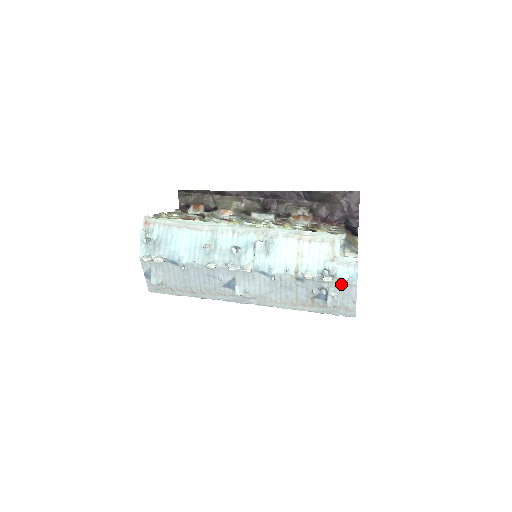
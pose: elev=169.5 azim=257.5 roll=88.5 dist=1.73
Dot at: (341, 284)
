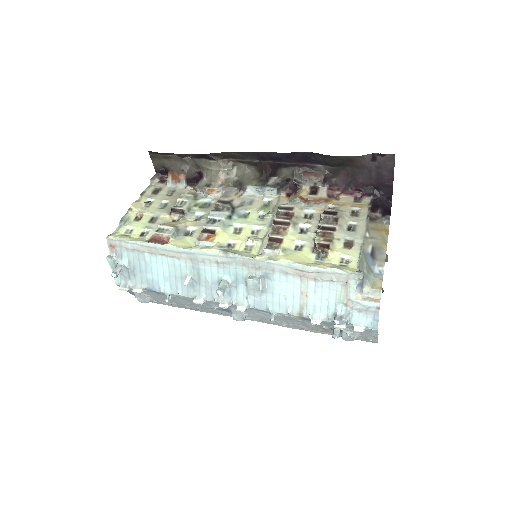
Dot at: occluded
